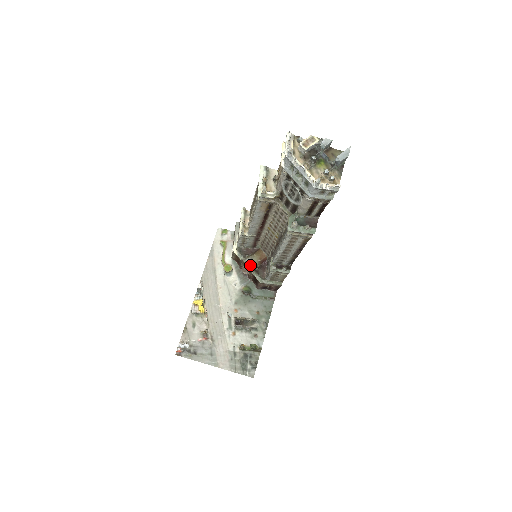
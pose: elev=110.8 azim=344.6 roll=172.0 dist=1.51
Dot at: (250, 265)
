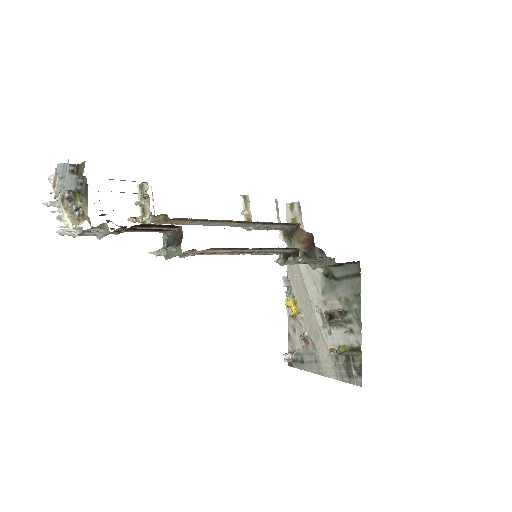
Dot at: occluded
